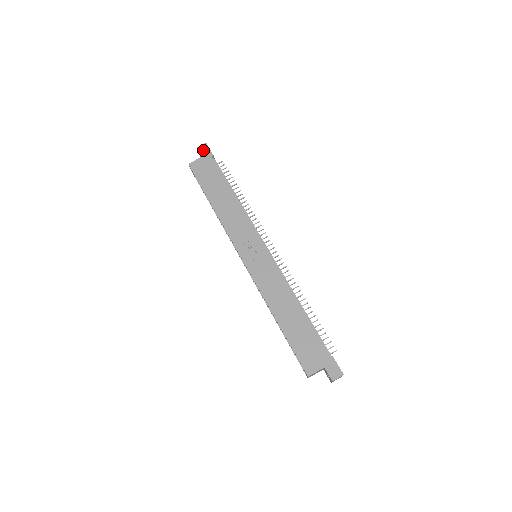
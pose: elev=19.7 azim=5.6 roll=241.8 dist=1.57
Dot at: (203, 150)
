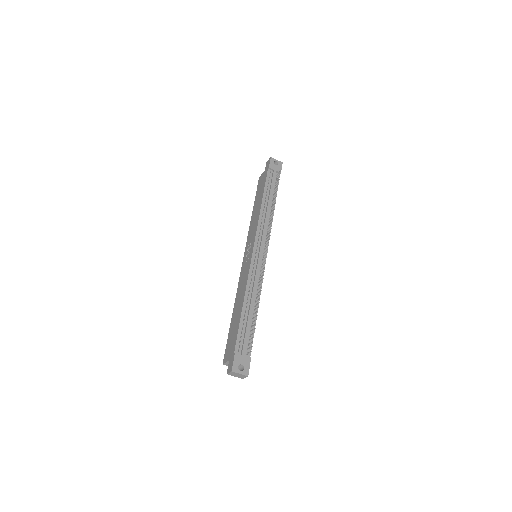
Dot at: (267, 164)
